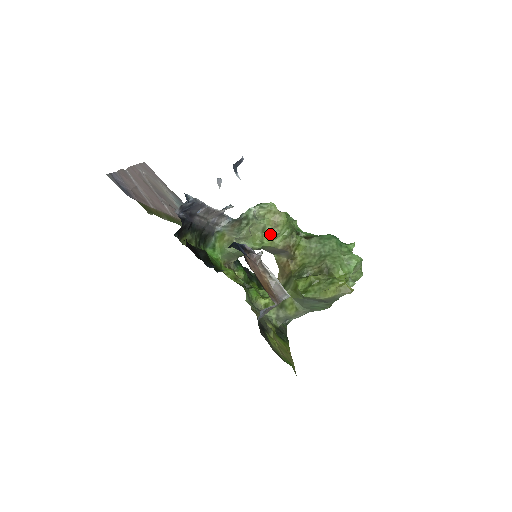
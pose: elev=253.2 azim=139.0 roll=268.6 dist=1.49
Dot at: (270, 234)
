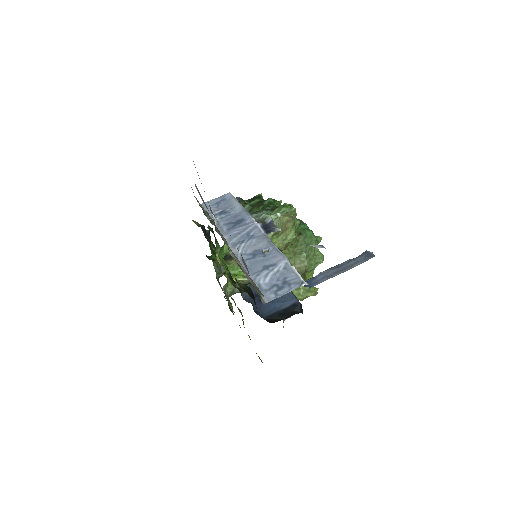
Dot at: (278, 237)
